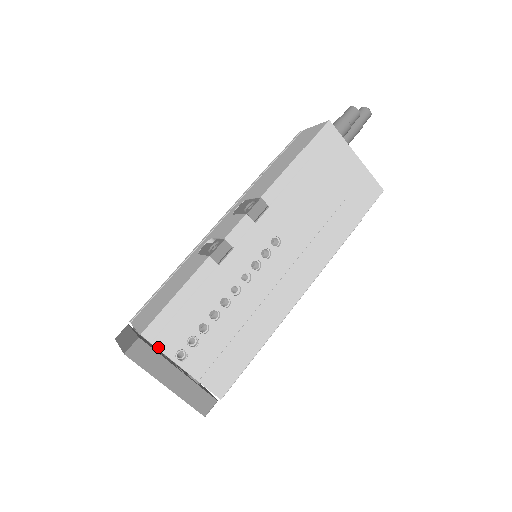
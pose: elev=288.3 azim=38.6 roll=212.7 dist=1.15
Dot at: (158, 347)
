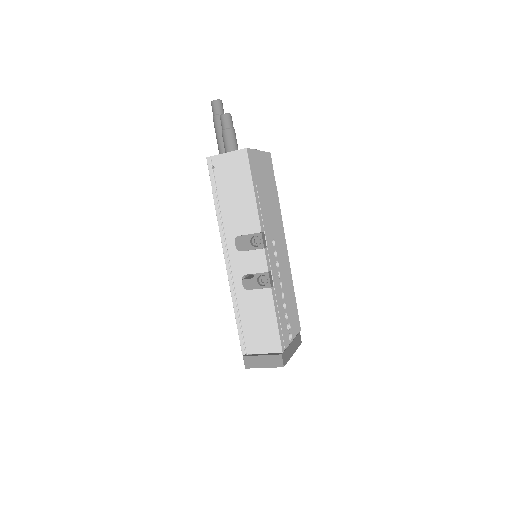
Dot at: (286, 347)
